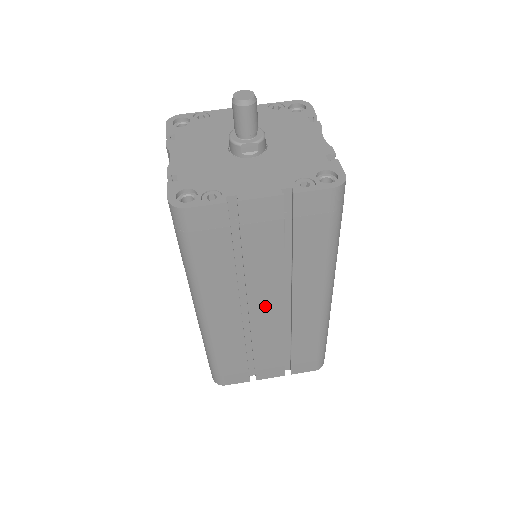
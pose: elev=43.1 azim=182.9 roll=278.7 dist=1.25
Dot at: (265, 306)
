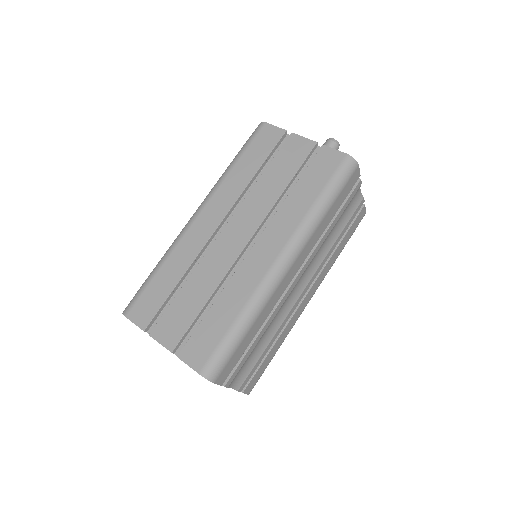
Dot at: (237, 231)
